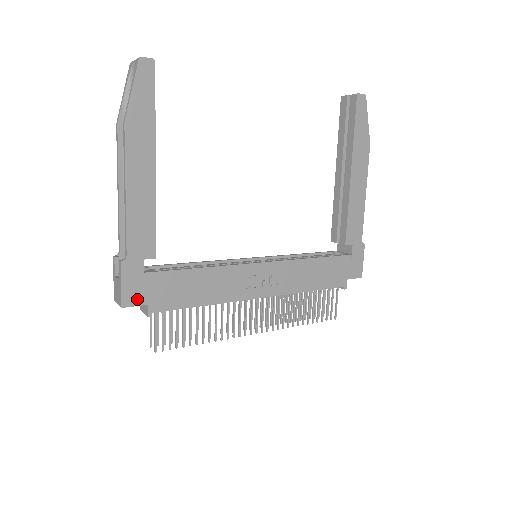
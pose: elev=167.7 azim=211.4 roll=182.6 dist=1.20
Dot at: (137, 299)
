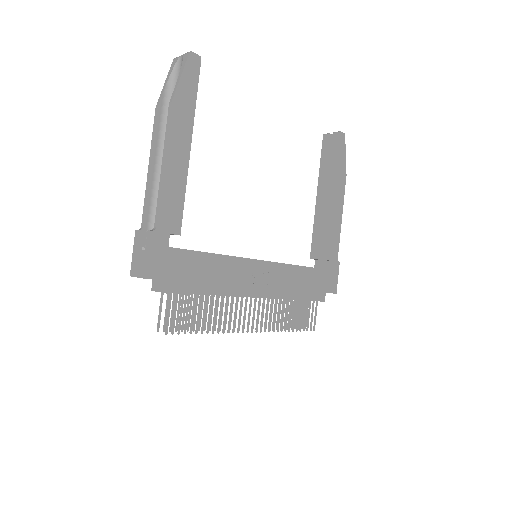
Dot at: (159, 272)
